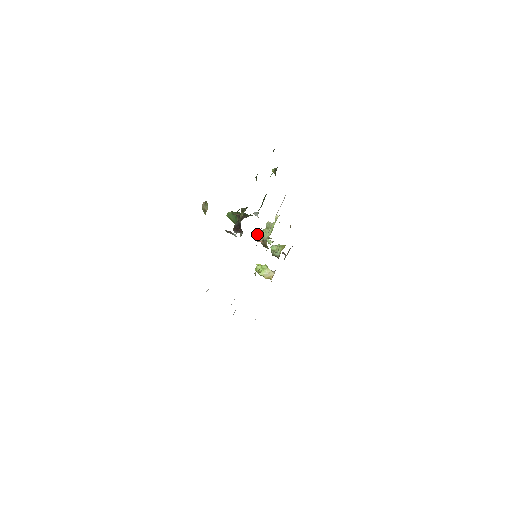
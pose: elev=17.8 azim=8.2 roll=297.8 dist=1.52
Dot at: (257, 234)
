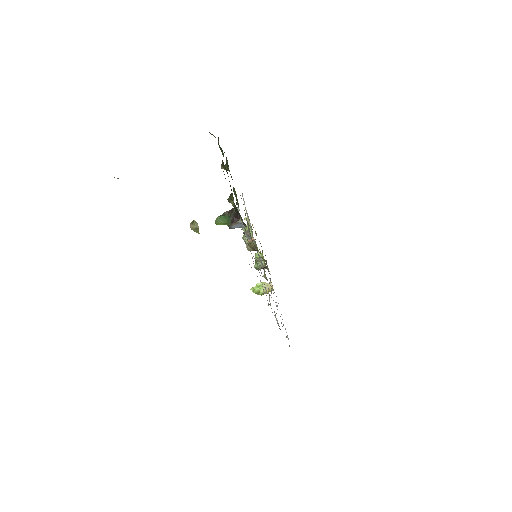
Dot at: (246, 231)
